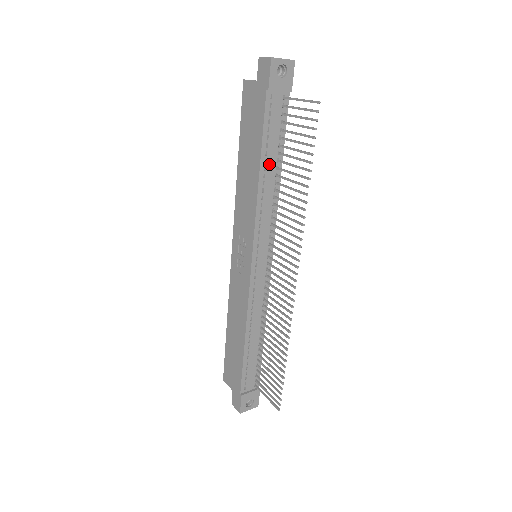
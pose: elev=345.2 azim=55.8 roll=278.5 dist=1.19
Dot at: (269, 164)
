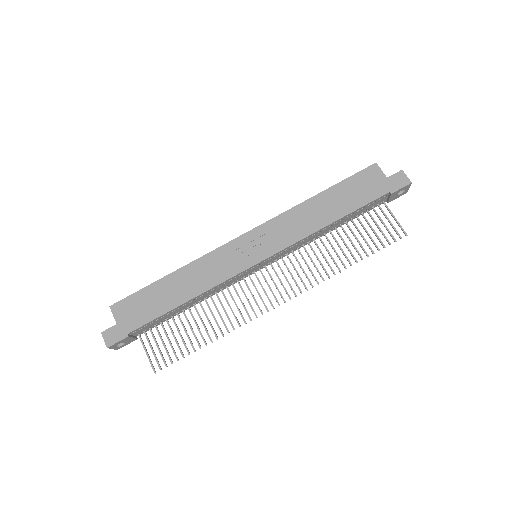
Dot at: (338, 223)
